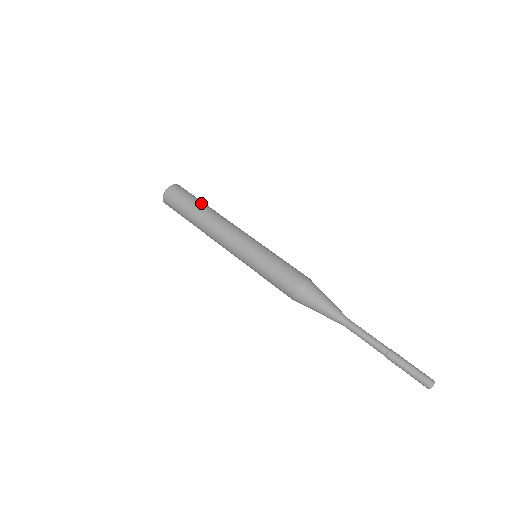
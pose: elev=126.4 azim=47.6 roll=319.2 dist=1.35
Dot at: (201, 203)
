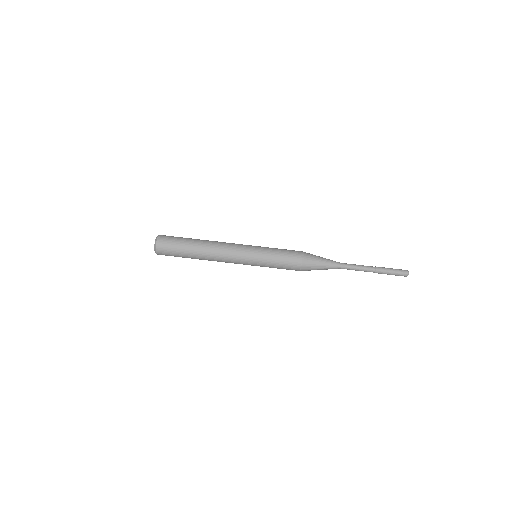
Dot at: (191, 239)
